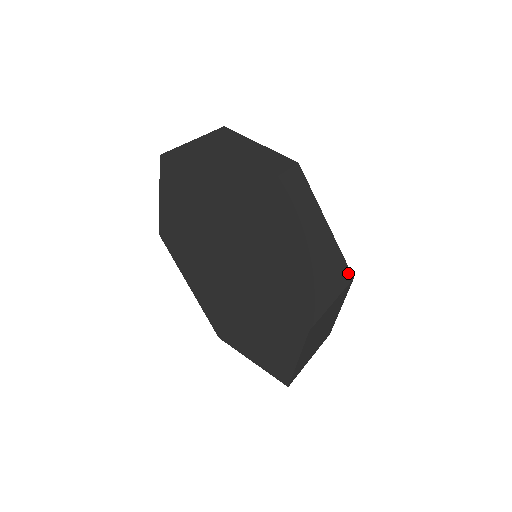
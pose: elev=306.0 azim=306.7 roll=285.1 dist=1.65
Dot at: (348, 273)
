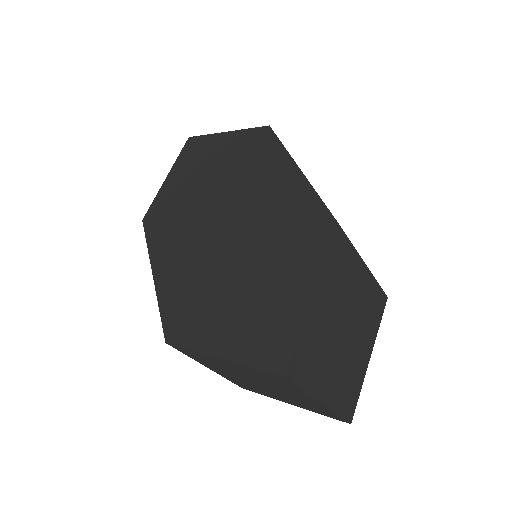
Dot at: occluded
